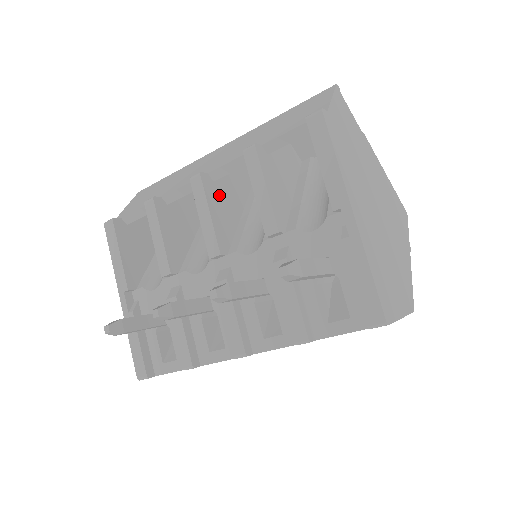
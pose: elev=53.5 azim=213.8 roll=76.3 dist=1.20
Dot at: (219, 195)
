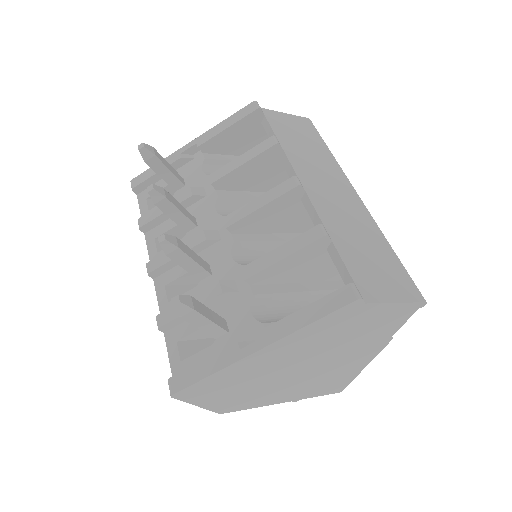
Dot at: (290, 208)
